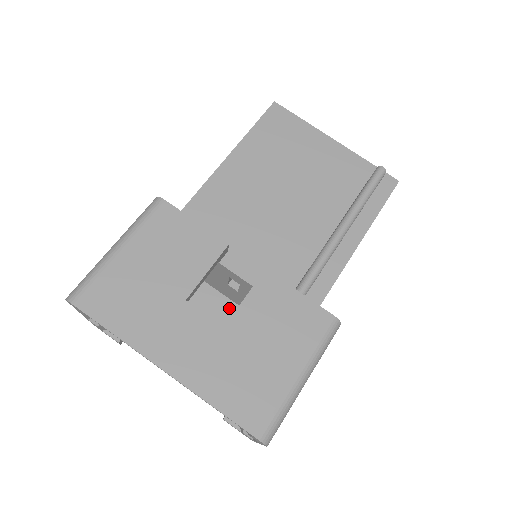
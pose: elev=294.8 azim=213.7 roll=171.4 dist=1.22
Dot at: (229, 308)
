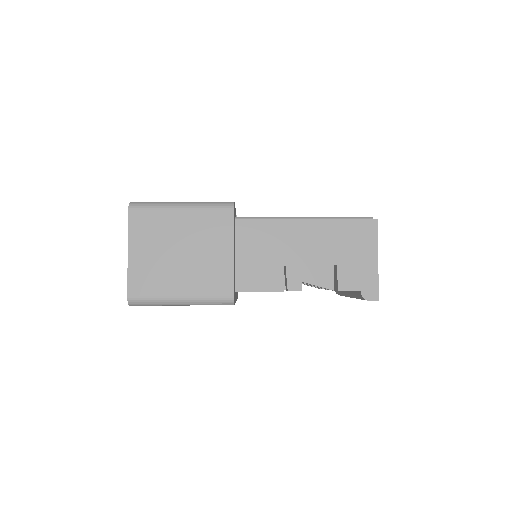
Dot at: occluded
